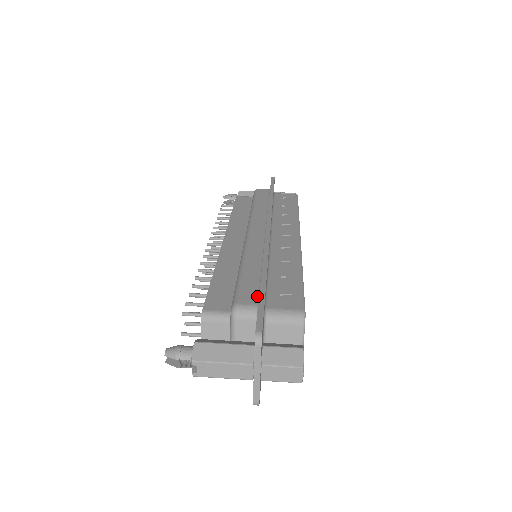
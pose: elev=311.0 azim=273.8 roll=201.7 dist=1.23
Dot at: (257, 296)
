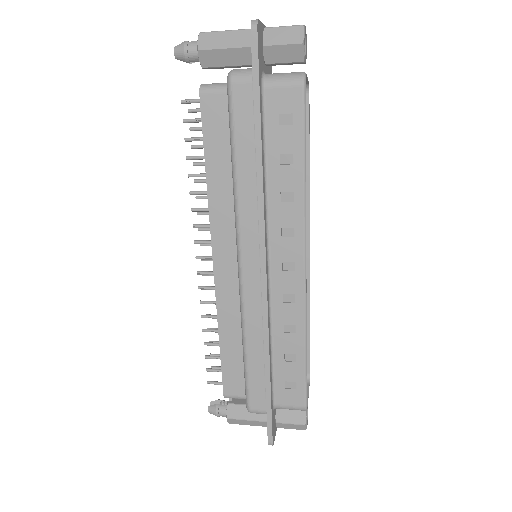
Dot at: occluded
